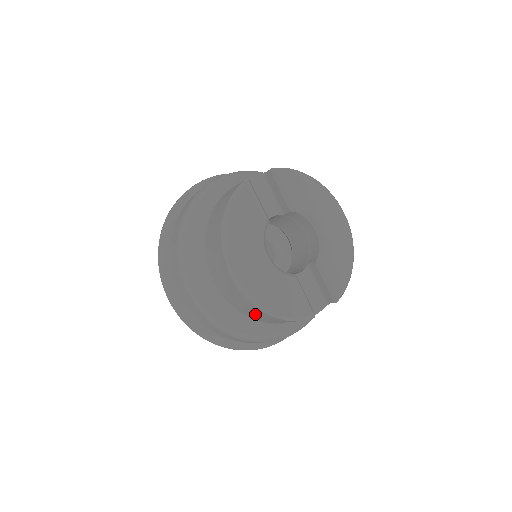
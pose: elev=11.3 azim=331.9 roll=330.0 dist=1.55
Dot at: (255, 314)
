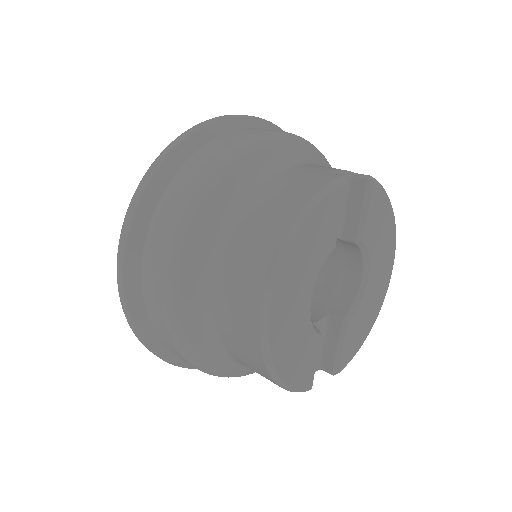
Dot at: (246, 360)
